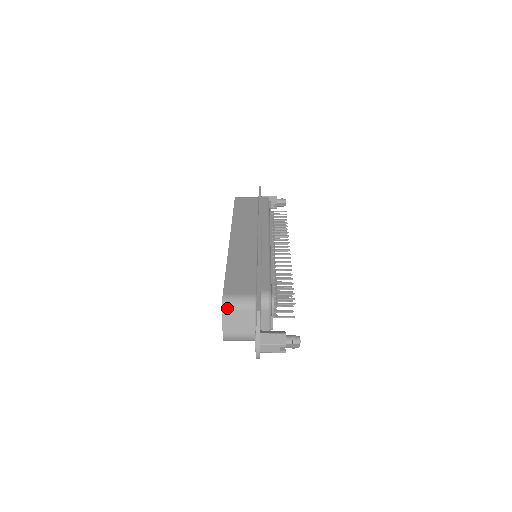
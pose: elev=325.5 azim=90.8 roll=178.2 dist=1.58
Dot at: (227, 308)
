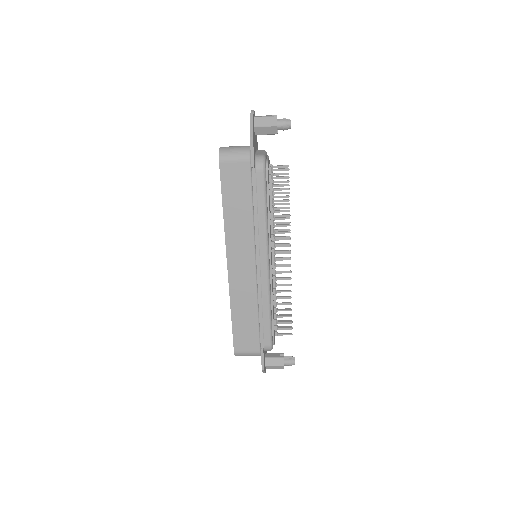
Dot at: occluded
